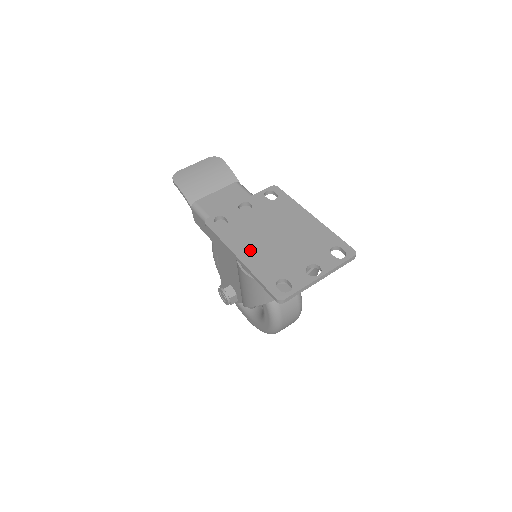
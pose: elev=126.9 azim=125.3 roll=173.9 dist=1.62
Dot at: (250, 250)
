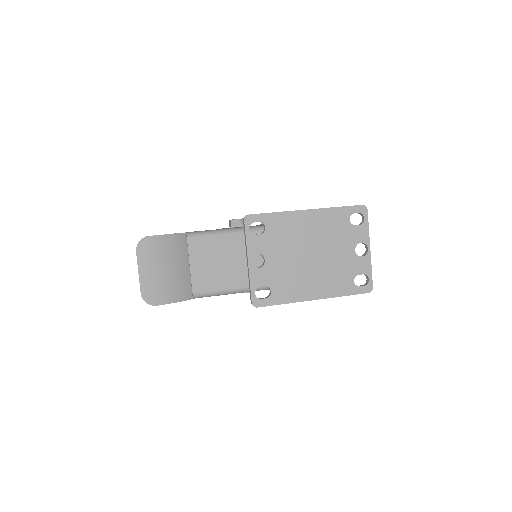
Dot at: (313, 286)
